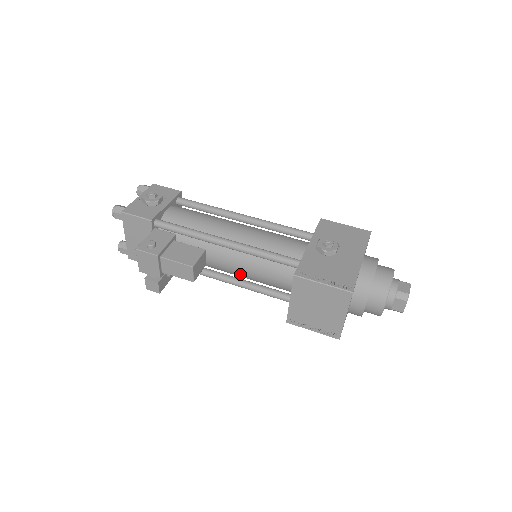
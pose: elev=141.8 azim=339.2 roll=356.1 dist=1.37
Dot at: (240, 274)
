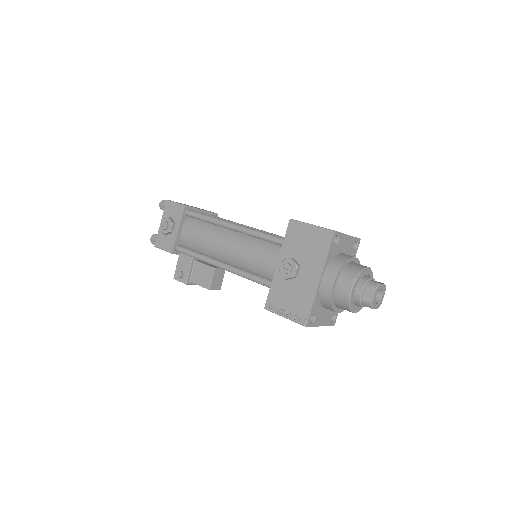
Dot at: occluded
